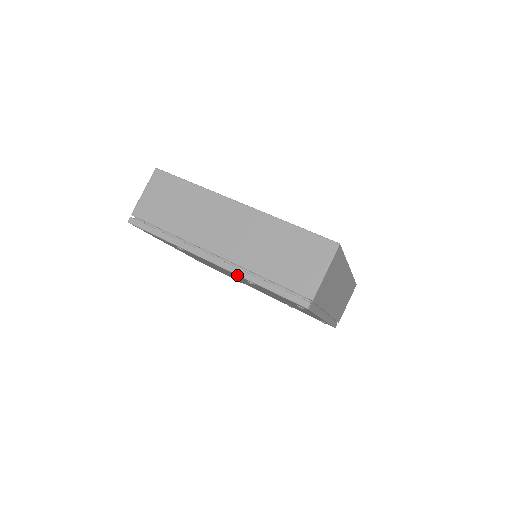
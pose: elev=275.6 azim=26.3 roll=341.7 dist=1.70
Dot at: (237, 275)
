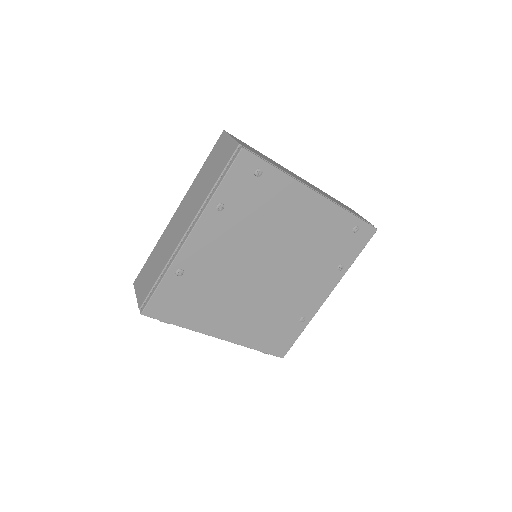
Dot at: (206, 213)
